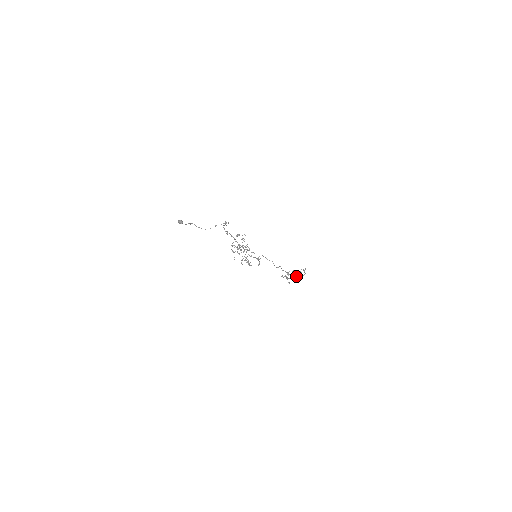
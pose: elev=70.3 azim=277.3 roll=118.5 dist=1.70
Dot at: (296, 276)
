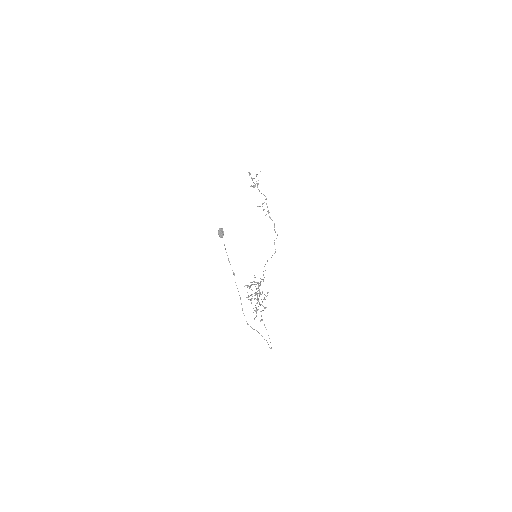
Dot at: occluded
